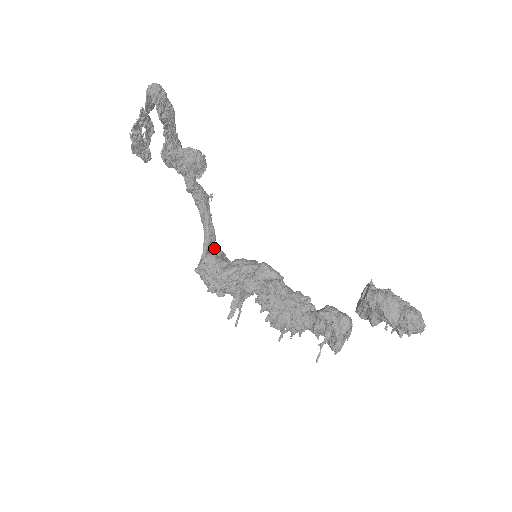
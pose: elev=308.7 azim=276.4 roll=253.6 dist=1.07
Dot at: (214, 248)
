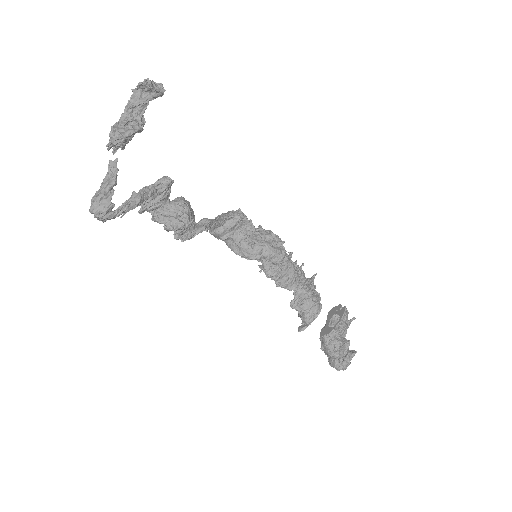
Dot at: (227, 219)
